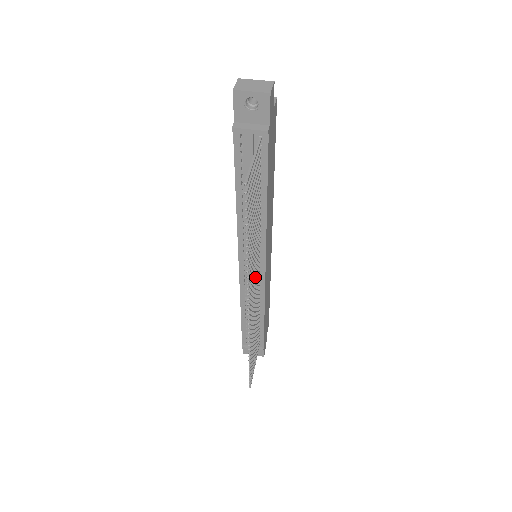
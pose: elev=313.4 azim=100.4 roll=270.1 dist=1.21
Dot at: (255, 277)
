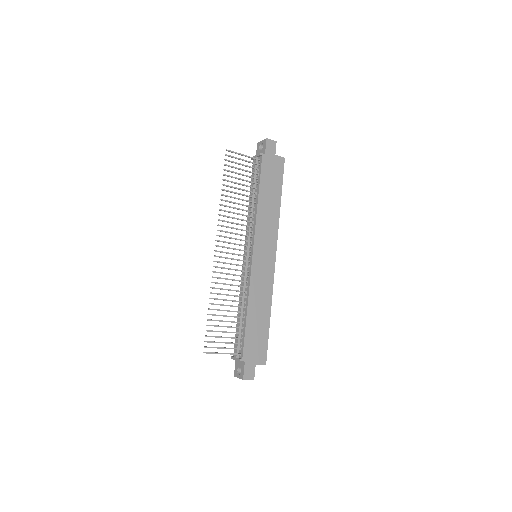
Dot at: occluded
